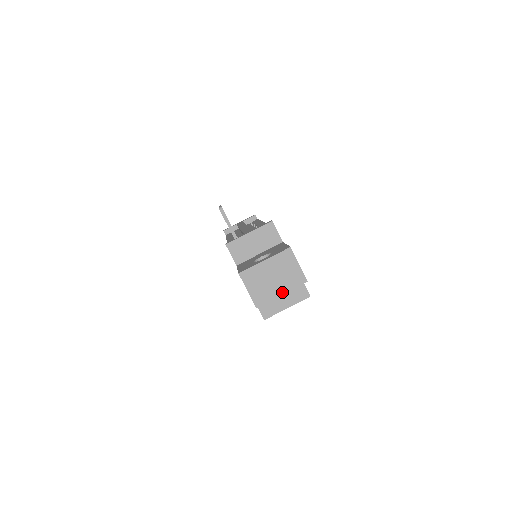
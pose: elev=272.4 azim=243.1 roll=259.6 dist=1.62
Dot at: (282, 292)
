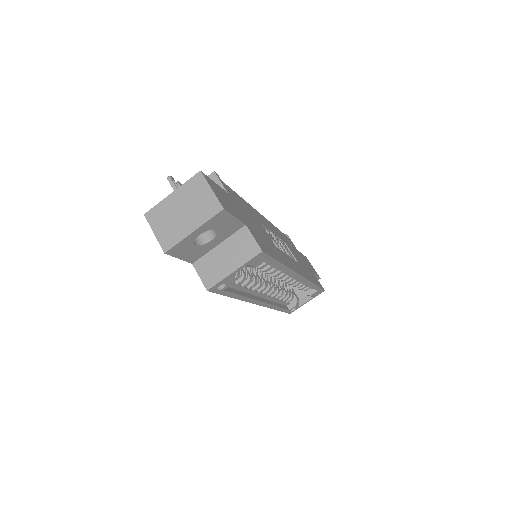
Dot at: (194, 228)
